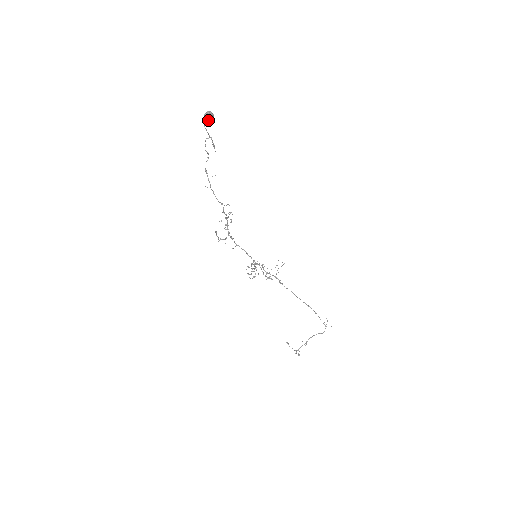
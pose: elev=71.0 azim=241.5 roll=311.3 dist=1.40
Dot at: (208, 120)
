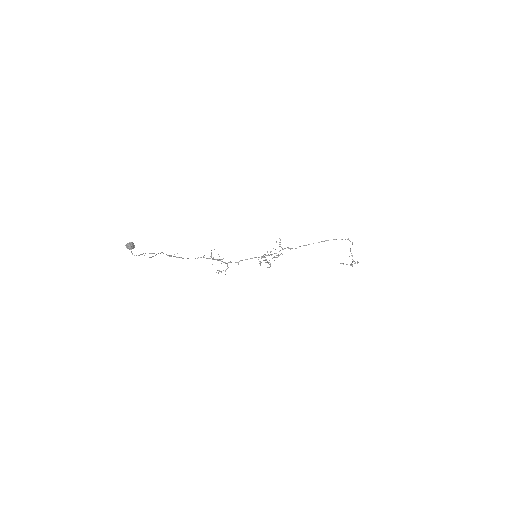
Dot at: (132, 248)
